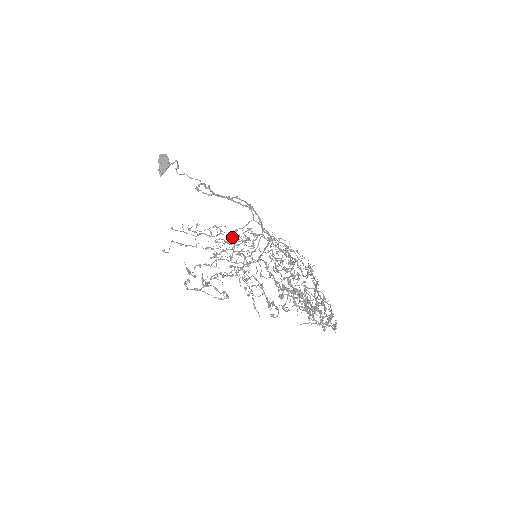
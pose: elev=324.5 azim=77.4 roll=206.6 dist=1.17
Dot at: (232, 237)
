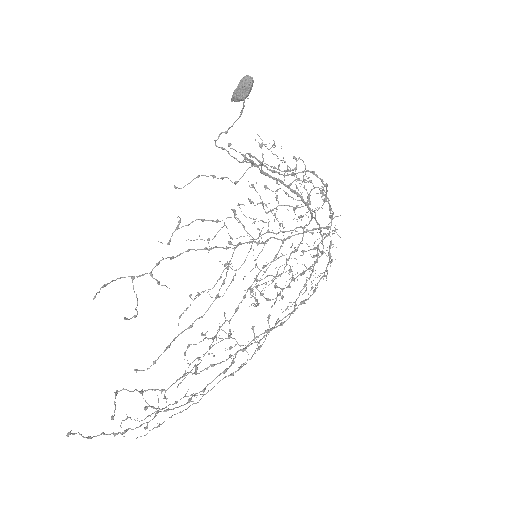
Dot at: (308, 178)
